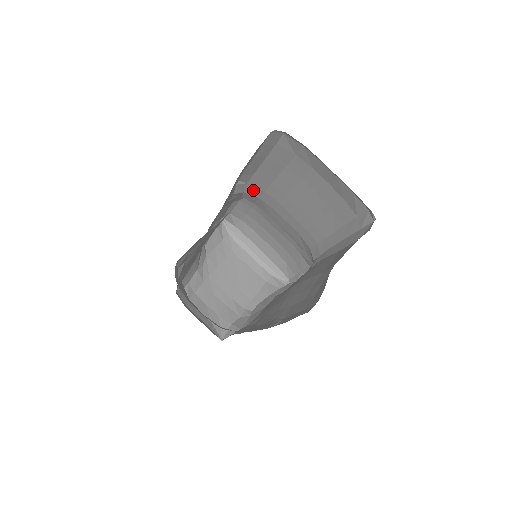
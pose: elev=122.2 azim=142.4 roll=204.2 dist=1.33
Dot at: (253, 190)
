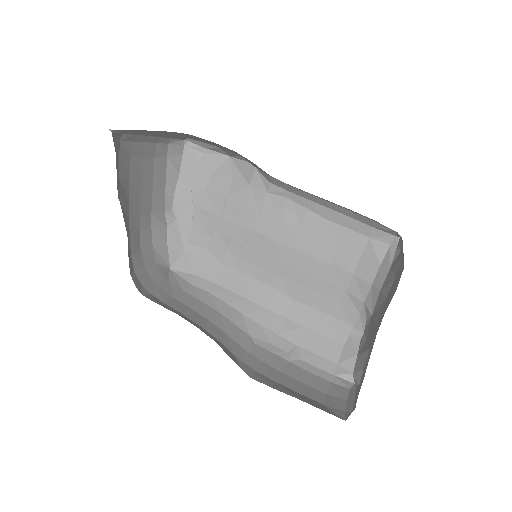
Dot at: occluded
